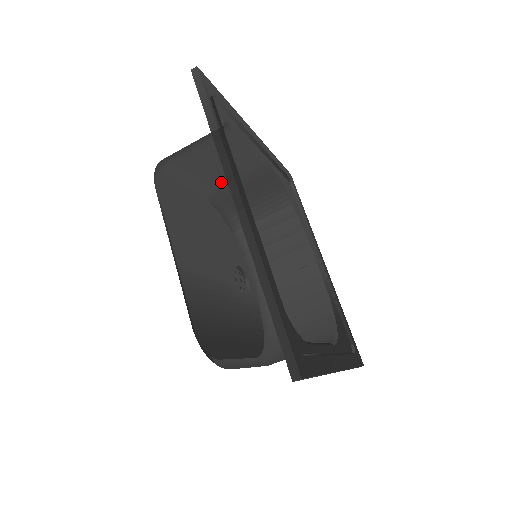
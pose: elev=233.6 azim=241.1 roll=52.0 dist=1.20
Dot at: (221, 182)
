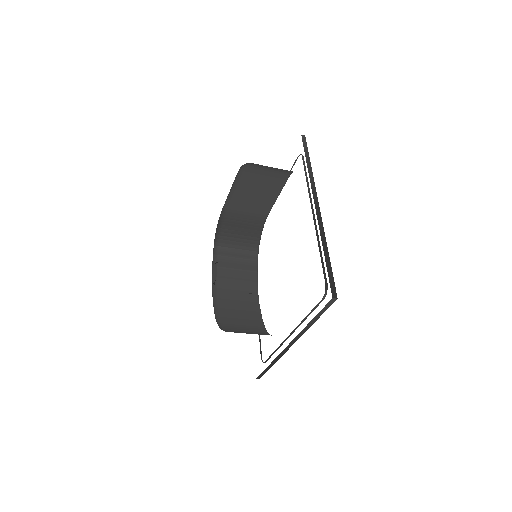
Dot at: (237, 206)
